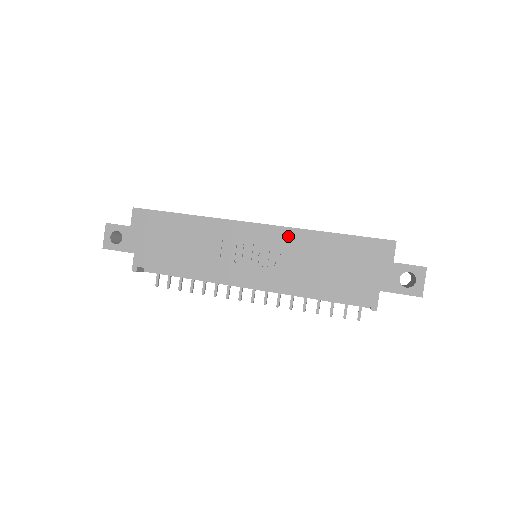
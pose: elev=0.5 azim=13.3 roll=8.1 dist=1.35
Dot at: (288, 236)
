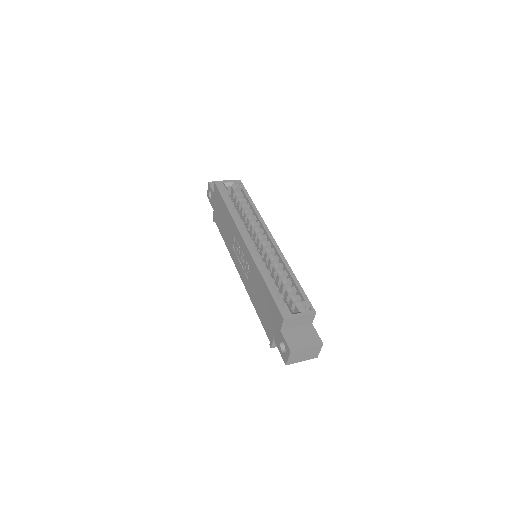
Dot at: (252, 263)
